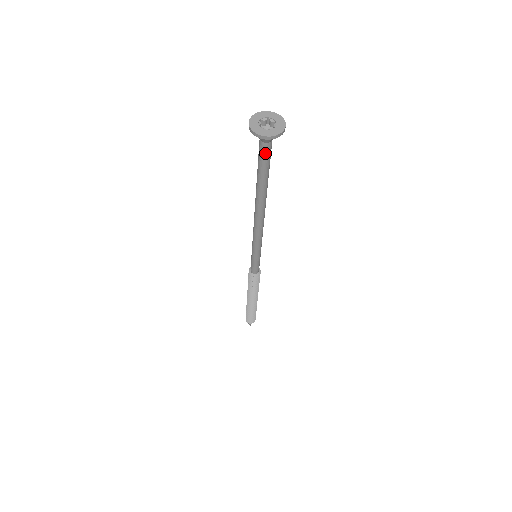
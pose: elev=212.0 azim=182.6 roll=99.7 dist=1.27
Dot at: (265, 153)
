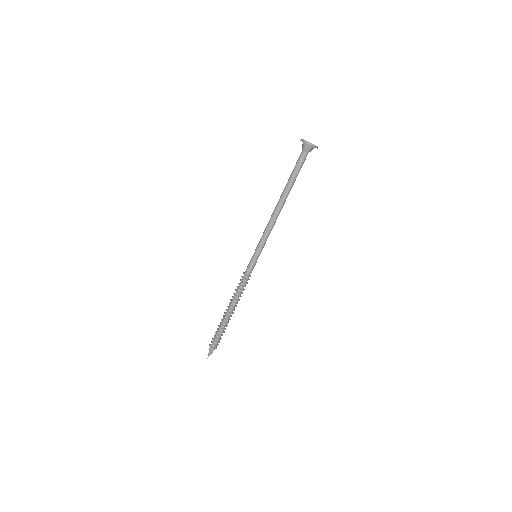
Dot at: (303, 160)
